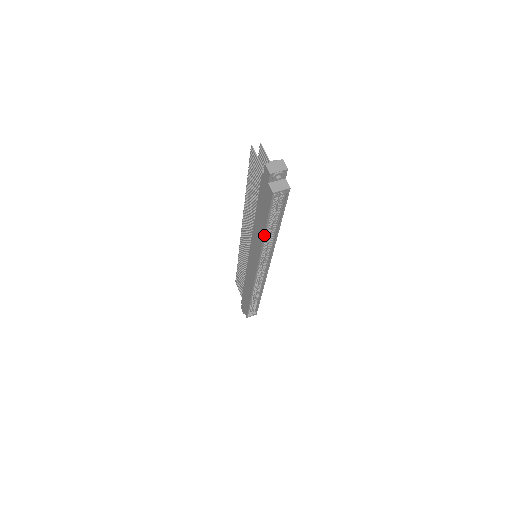
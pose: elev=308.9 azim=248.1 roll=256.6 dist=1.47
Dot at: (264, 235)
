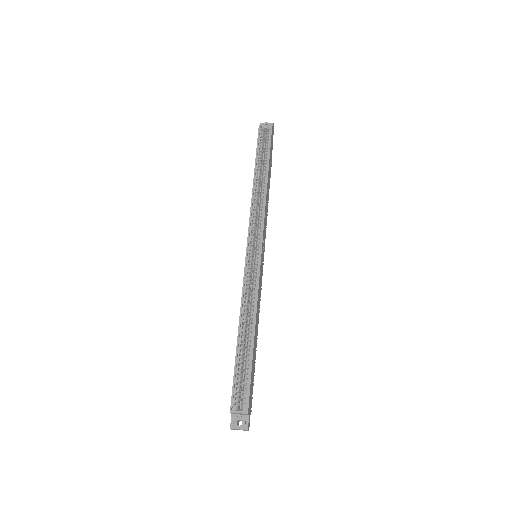
Dot at: (254, 176)
